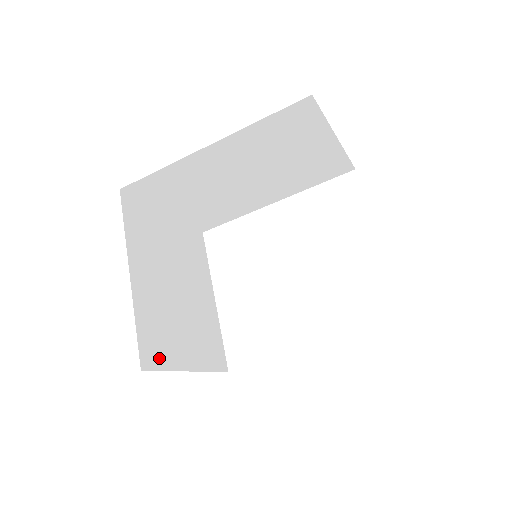
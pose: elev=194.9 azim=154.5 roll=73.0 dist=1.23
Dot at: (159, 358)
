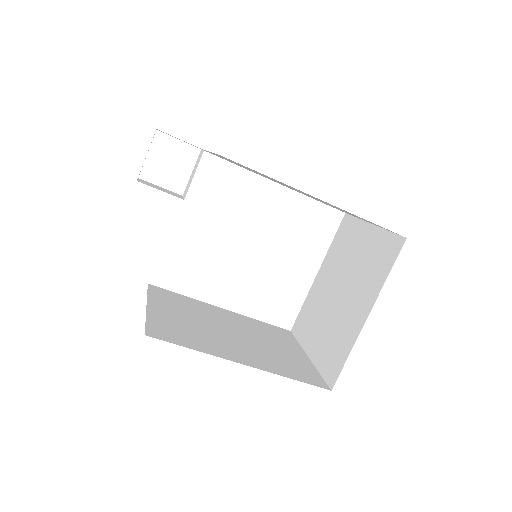
Dot at: occluded
